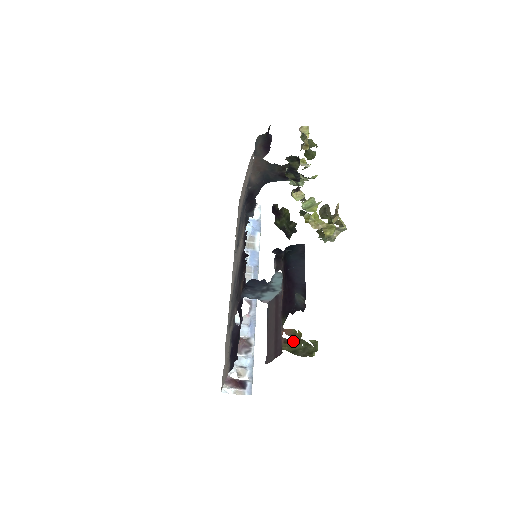
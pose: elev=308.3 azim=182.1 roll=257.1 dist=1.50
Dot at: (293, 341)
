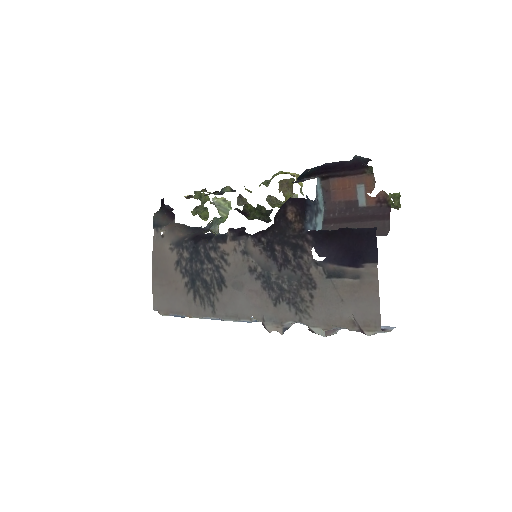
Dot at: occluded
